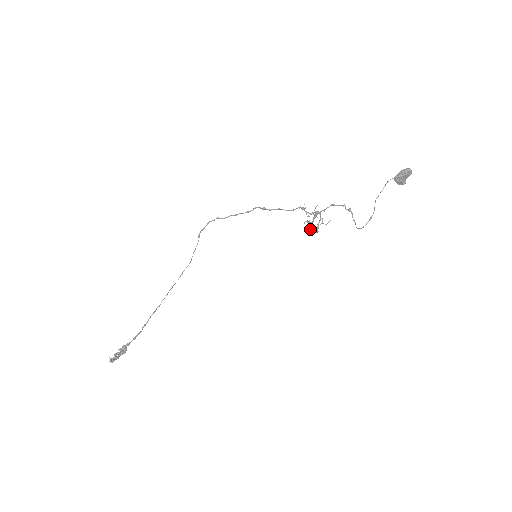
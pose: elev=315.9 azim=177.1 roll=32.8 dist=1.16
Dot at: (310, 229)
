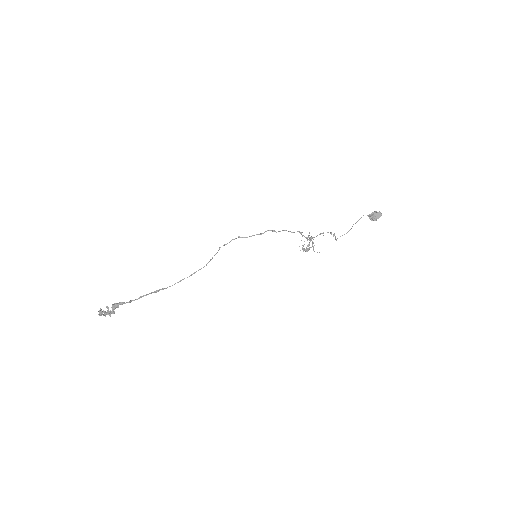
Dot at: (303, 249)
